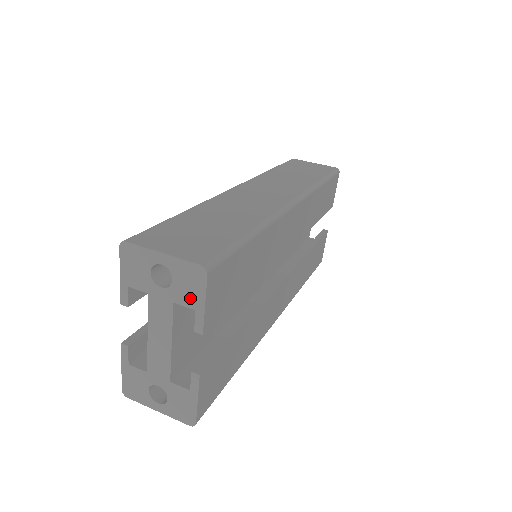
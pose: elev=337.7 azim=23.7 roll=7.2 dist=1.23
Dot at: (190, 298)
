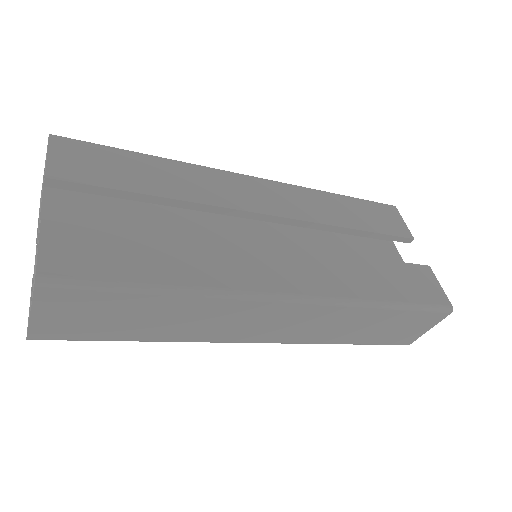
Dot at: (45, 166)
